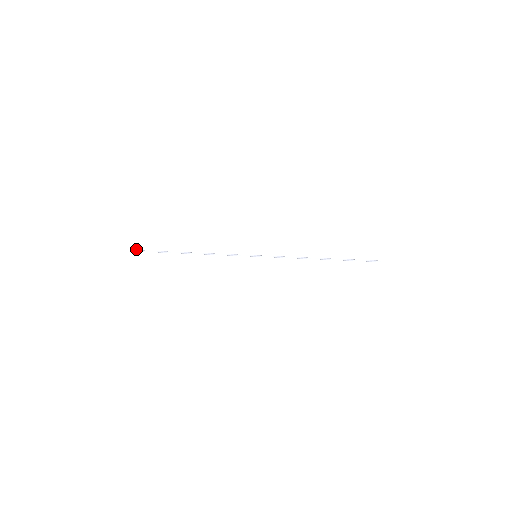
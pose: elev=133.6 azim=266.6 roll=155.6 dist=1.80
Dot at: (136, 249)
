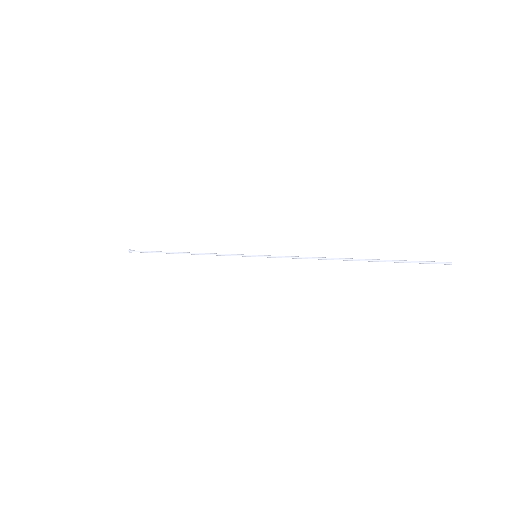
Dot at: (129, 249)
